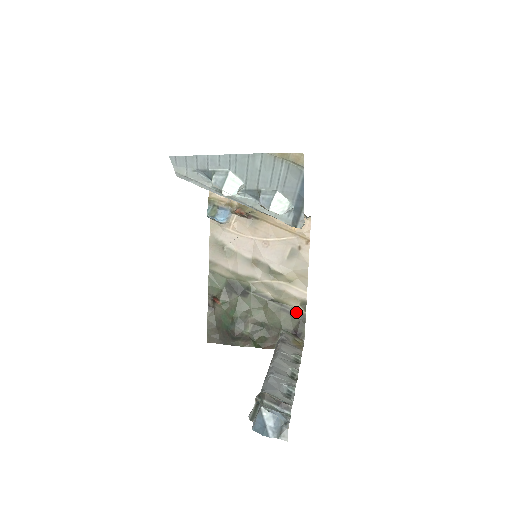
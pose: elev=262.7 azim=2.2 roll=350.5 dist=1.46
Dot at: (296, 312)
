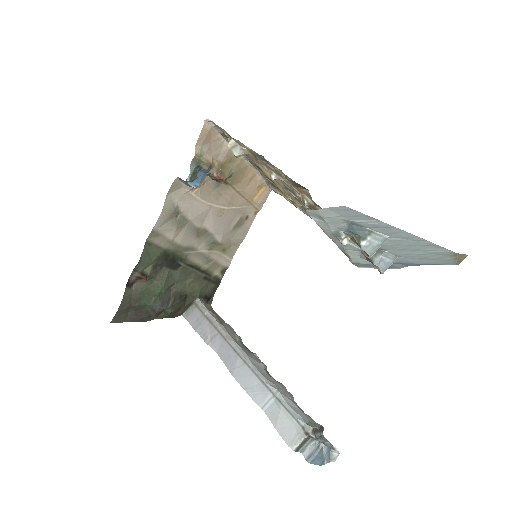
Dot at: (215, 279)
